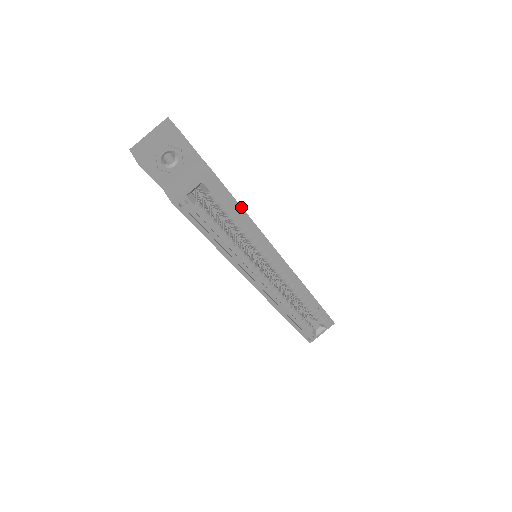
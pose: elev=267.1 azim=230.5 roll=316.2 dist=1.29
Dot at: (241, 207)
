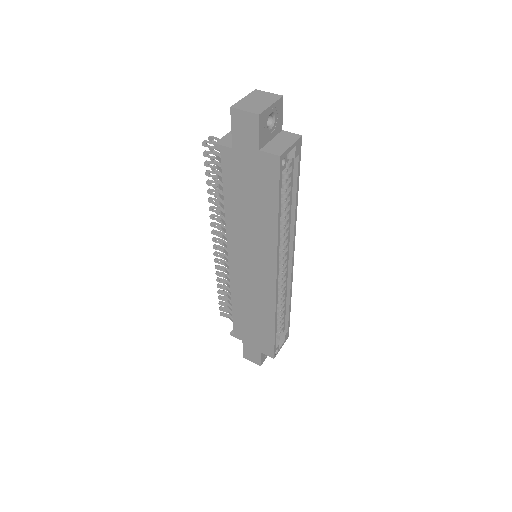
Dot at: (298, 183)
